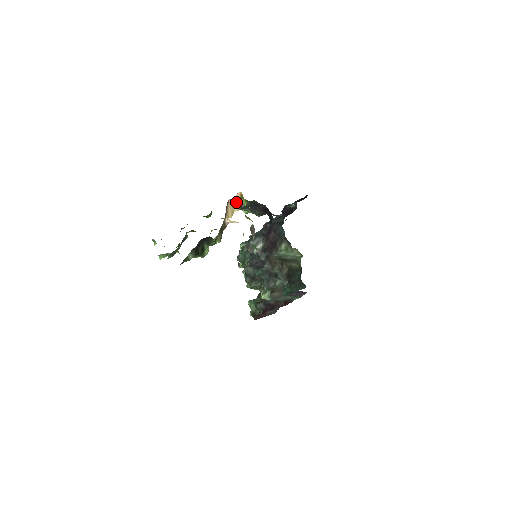
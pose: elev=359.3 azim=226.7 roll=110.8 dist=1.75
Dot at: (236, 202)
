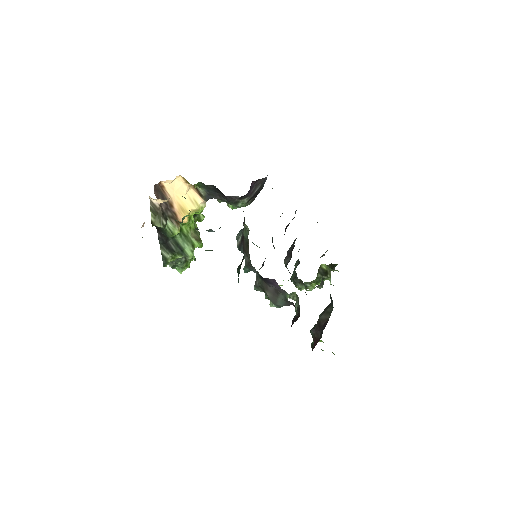
Dot at: (193, 191)
